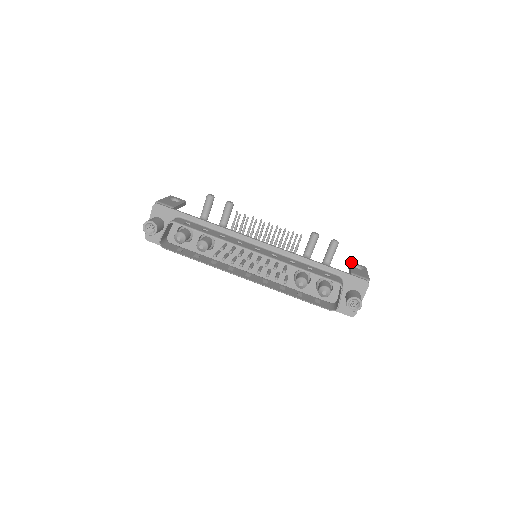
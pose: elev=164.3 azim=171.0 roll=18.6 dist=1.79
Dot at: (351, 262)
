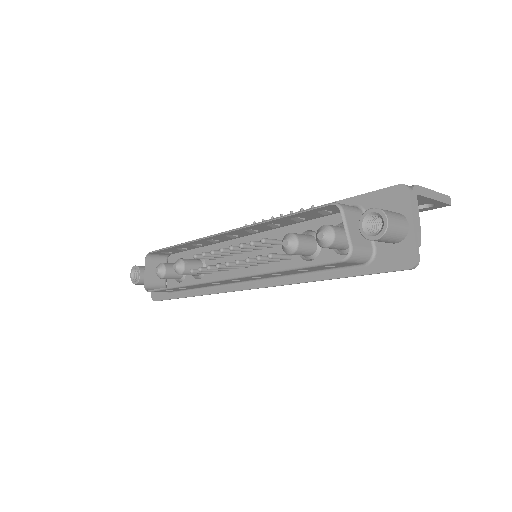
Dot at: occluded
